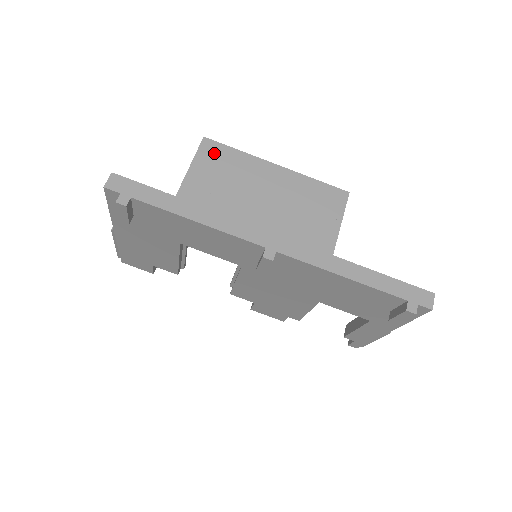
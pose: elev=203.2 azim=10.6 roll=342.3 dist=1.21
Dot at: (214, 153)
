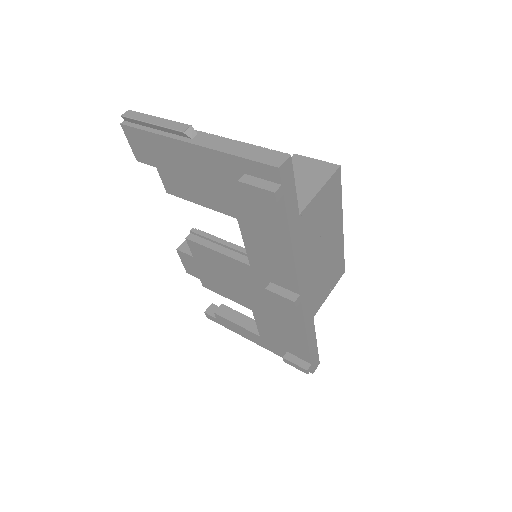
Dot at: (334, 188)
